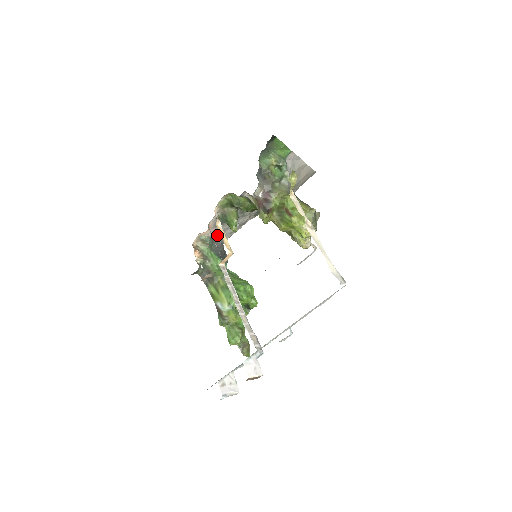
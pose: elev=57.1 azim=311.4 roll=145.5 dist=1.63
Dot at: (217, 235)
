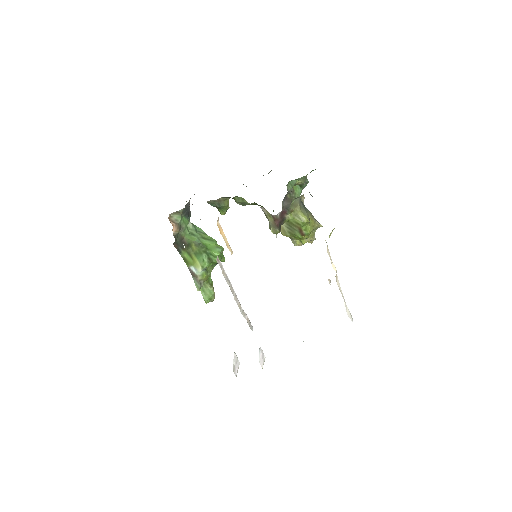
Dot at: occluded
